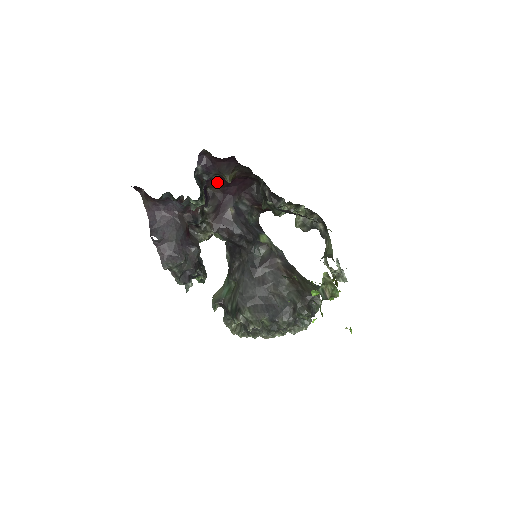
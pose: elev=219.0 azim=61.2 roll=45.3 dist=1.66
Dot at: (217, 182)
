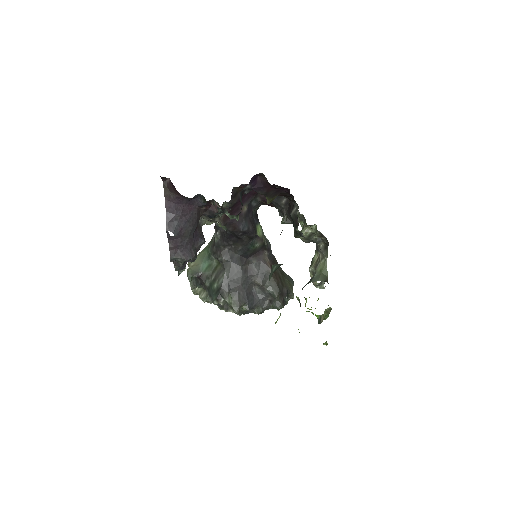
Dot at: occluded
